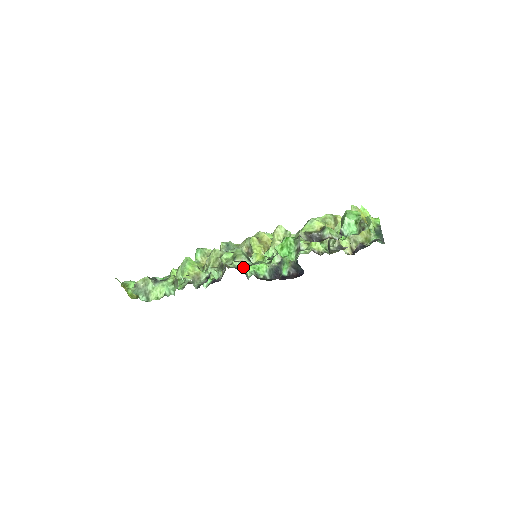
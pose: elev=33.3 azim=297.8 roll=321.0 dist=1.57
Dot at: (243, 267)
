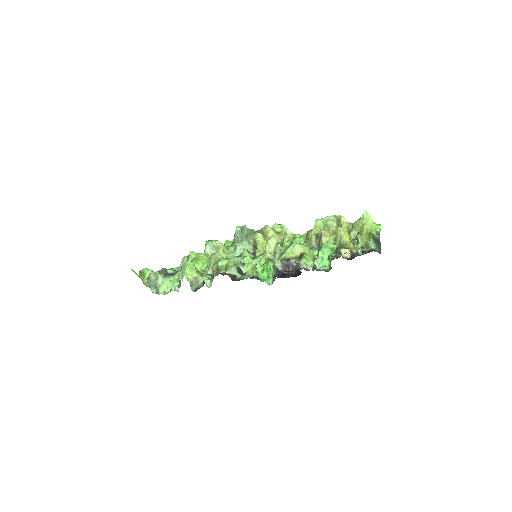
Dot at: occluded
